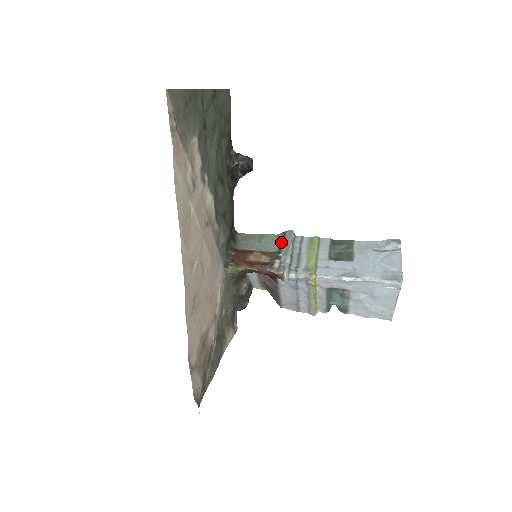
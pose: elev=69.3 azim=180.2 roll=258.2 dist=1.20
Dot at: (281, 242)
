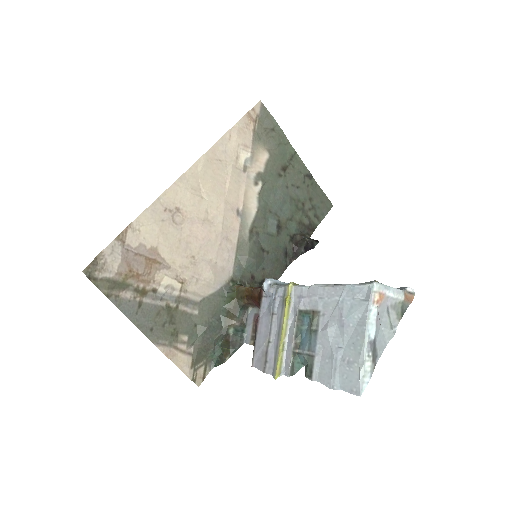
Dot at: occluded
